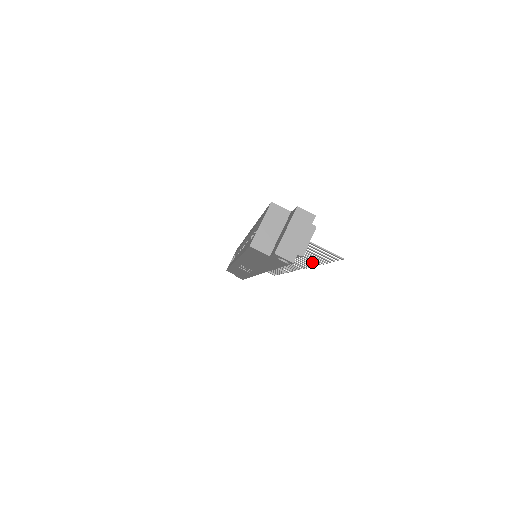
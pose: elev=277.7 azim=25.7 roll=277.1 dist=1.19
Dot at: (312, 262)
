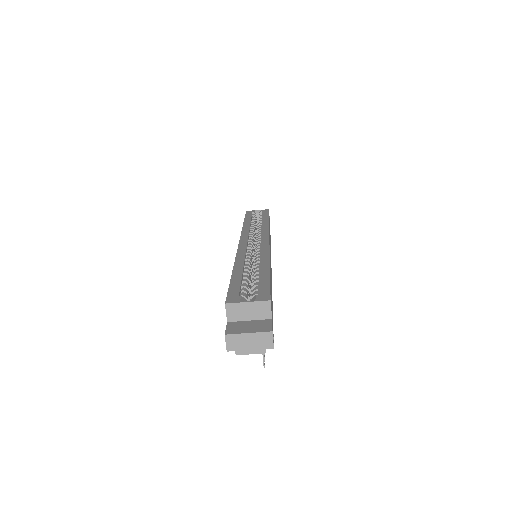
Dot at: occluded
